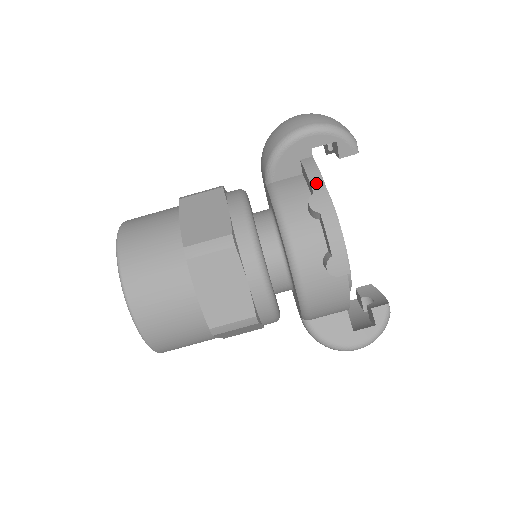
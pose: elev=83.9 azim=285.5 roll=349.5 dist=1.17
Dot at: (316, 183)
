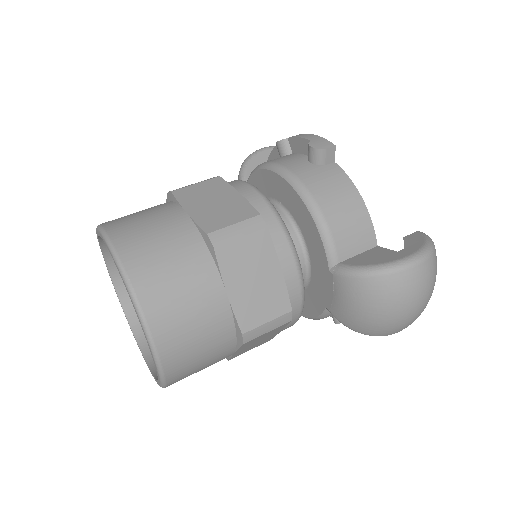
Dot at: occluded
